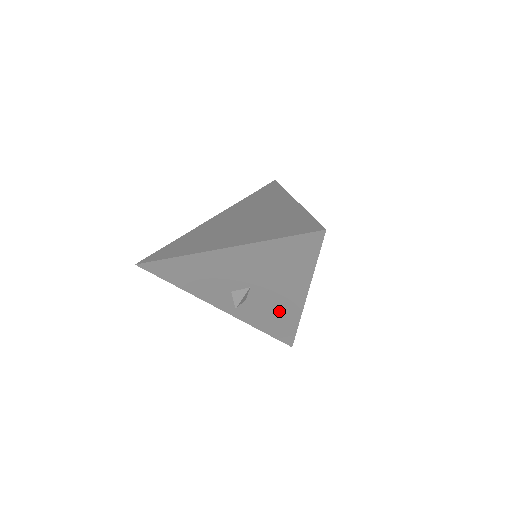
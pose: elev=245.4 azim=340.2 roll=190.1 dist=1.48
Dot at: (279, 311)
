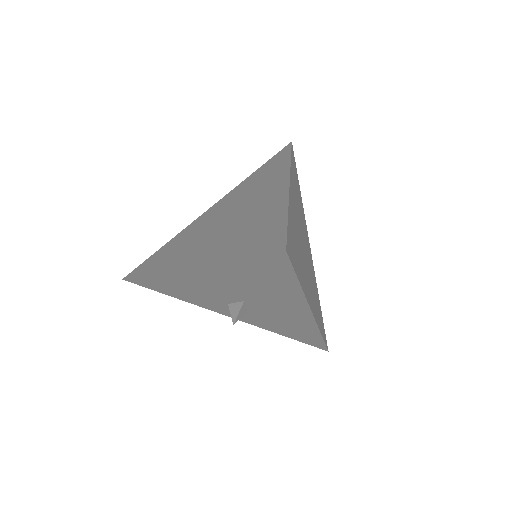
Dot at: (291, 322)
